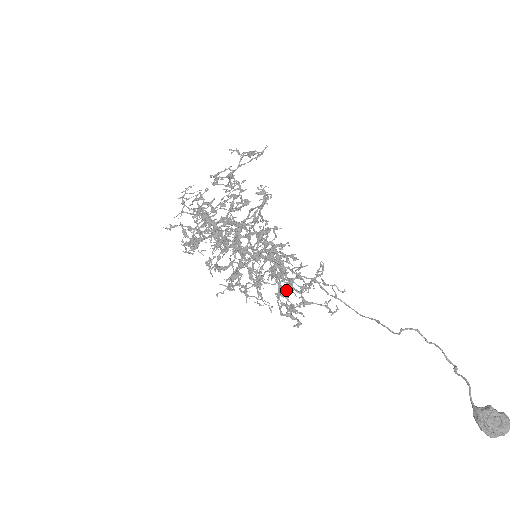
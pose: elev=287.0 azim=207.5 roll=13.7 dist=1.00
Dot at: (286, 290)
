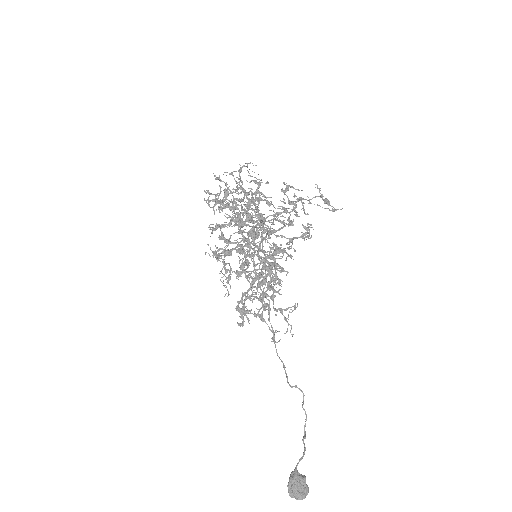
Dot at: (257, 298)
